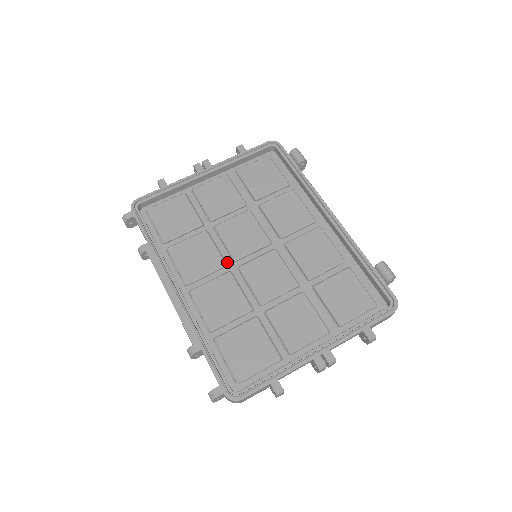
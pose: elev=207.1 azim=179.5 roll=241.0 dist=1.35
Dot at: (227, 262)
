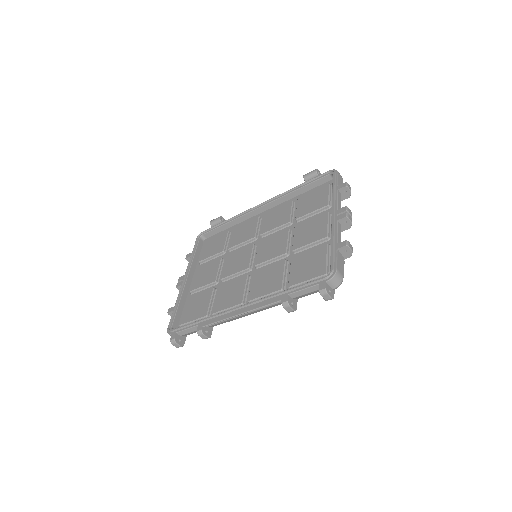
Dot at: occluded
